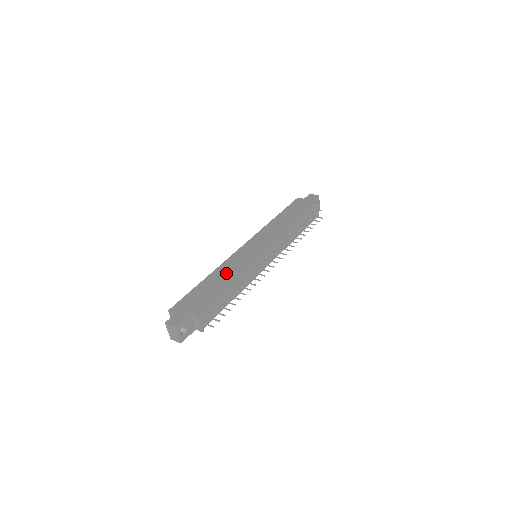
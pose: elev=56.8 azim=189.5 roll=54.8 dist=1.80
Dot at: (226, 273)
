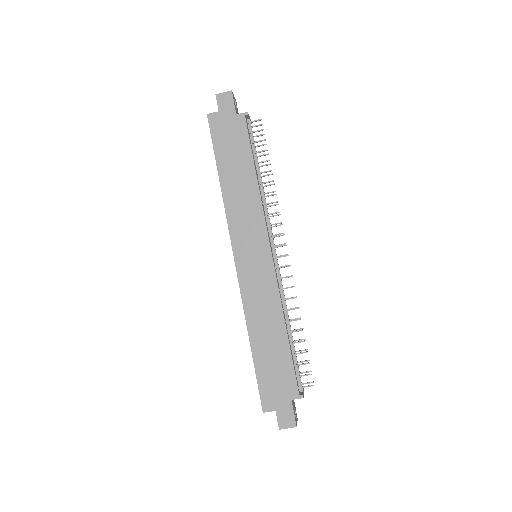
Dot at: (265, 319)
